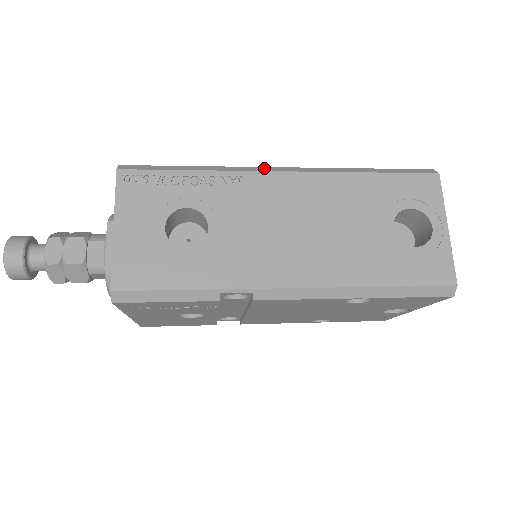
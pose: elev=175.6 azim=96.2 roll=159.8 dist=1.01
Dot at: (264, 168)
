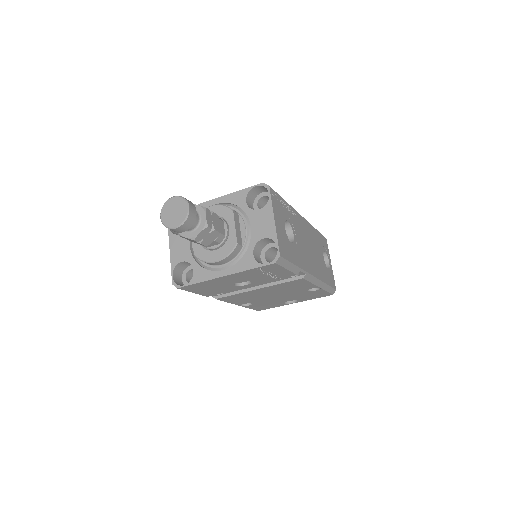
Dot at: occluded
